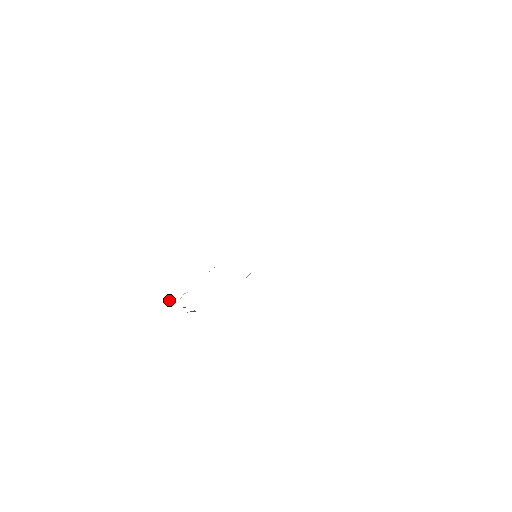
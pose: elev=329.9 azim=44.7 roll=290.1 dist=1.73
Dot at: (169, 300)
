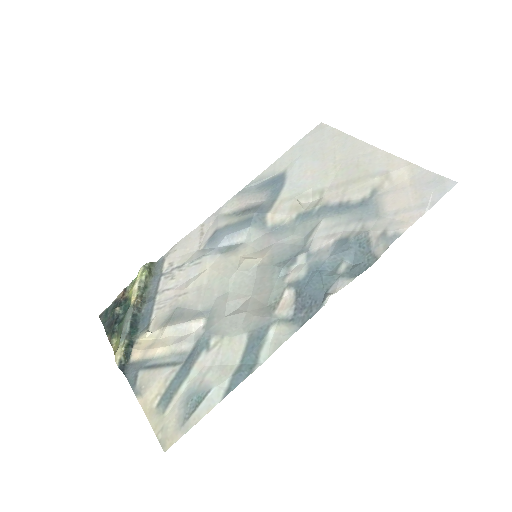
Dot at: (128, 352)
